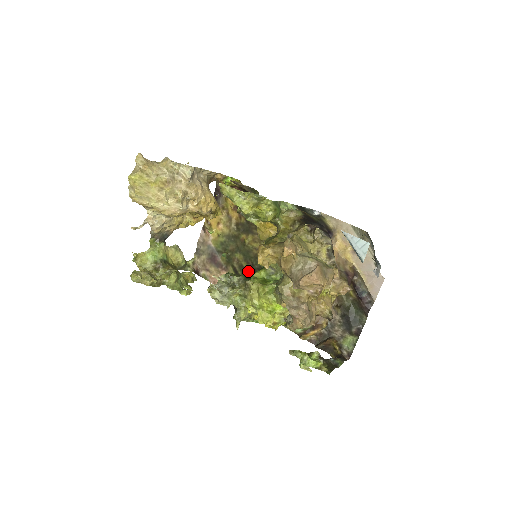
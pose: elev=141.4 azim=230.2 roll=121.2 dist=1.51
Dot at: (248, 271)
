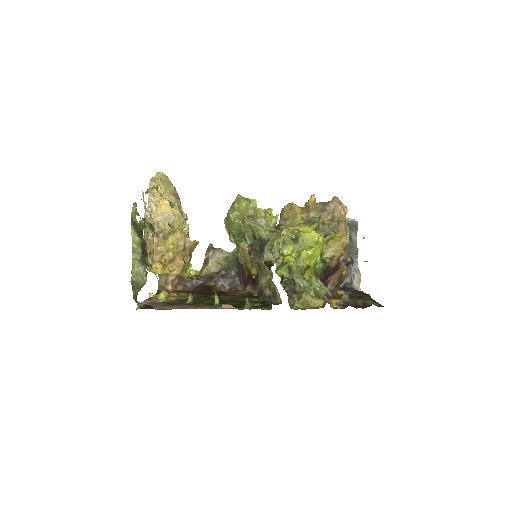
Dot at: (226, 303)
